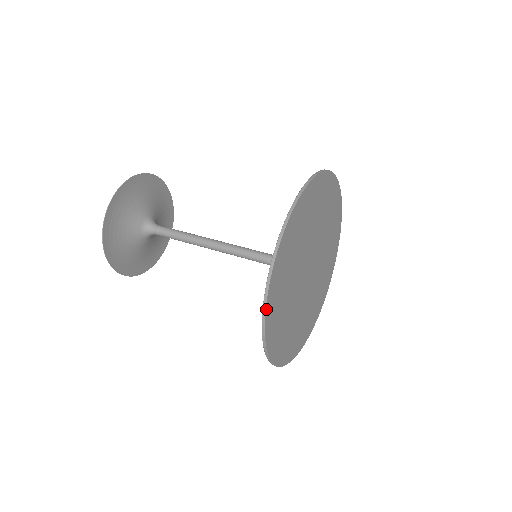
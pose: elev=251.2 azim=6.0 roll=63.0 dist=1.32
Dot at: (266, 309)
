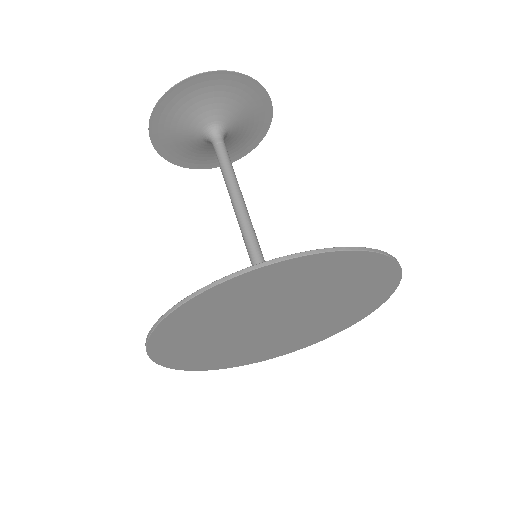
Dot at: (183, 305)
